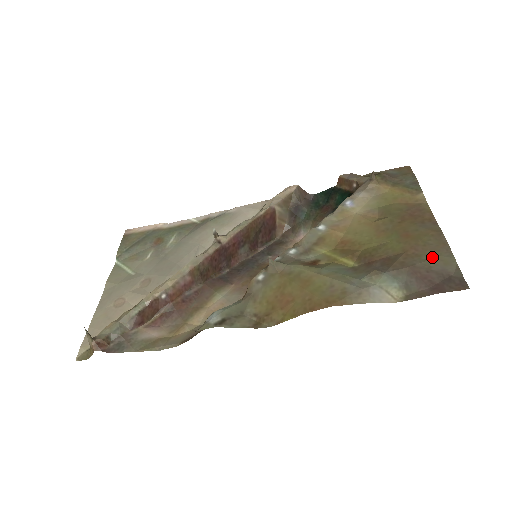
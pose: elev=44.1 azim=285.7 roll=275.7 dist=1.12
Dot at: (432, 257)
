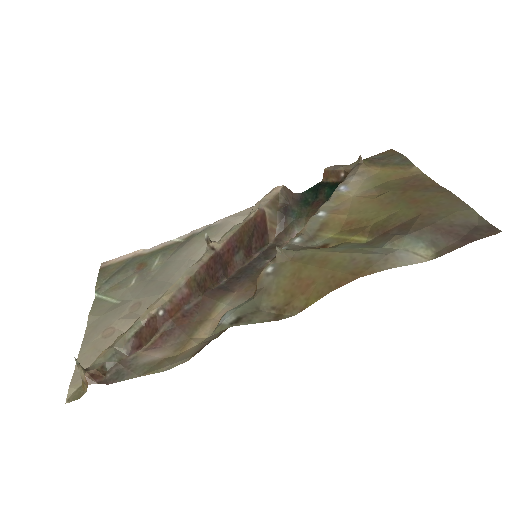
Dot at: (450, 213)
